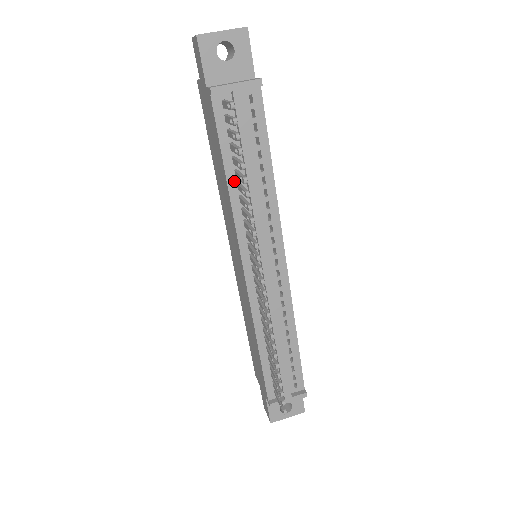
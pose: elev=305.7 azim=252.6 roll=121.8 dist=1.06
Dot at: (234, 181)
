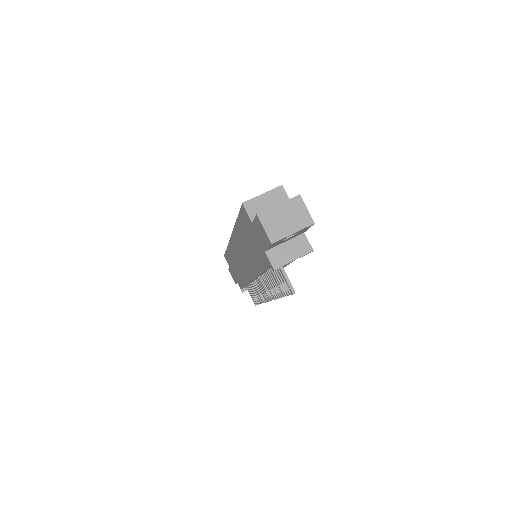
Dot at: (266, 271)
